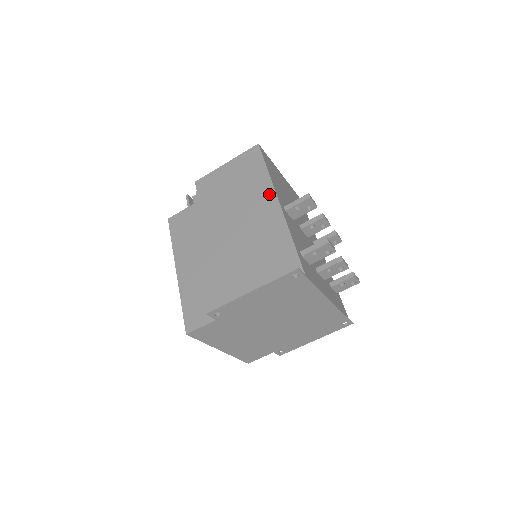
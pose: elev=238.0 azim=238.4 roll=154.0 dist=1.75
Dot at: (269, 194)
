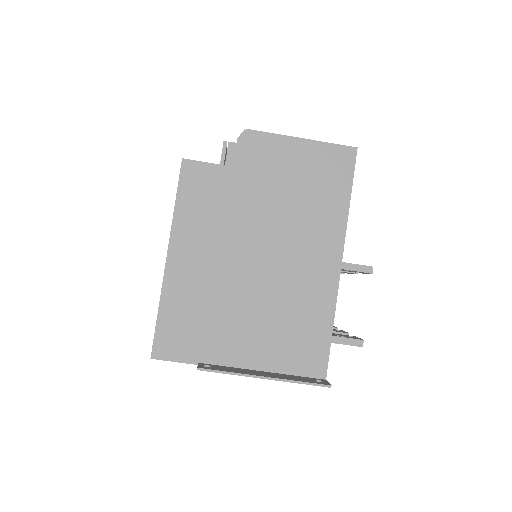
Dot at: (336, 241)
